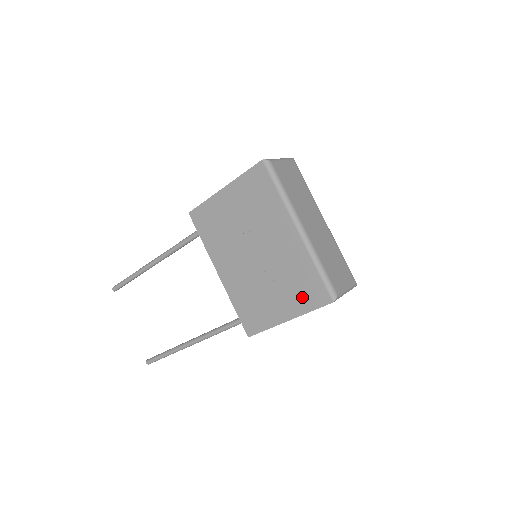
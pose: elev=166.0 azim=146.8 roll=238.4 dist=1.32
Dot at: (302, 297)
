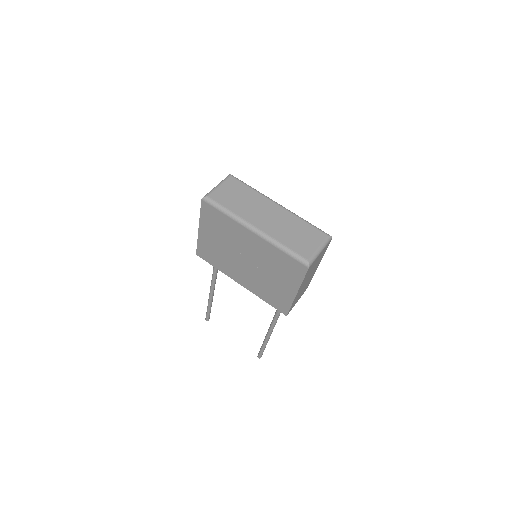
Dot at: (291, 274)
